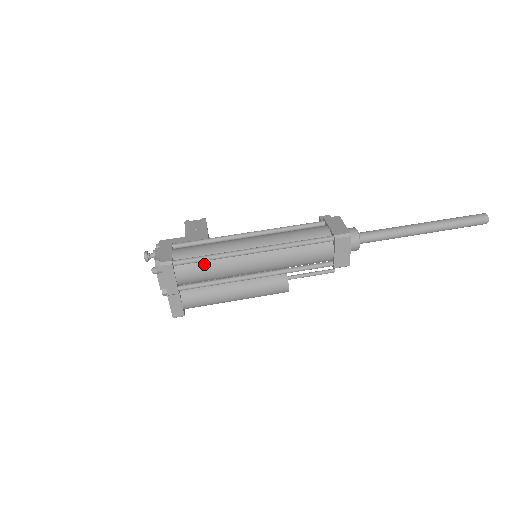
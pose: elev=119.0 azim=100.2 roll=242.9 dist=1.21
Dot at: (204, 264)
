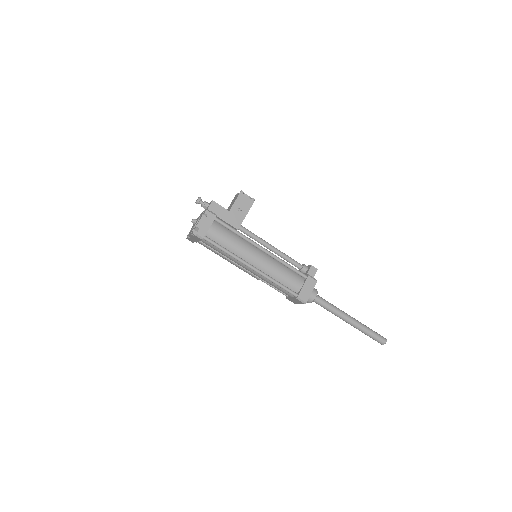
Dot at: (220, 249)
